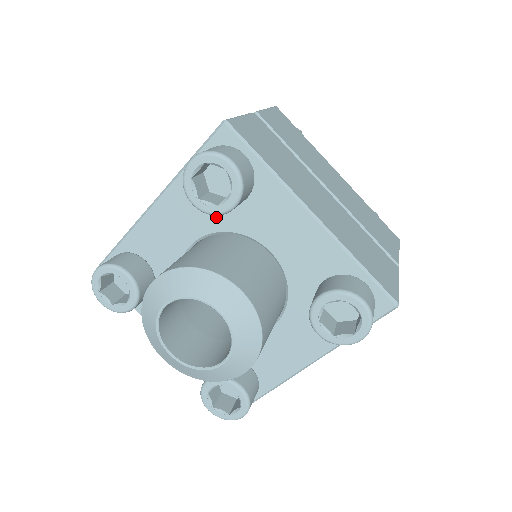
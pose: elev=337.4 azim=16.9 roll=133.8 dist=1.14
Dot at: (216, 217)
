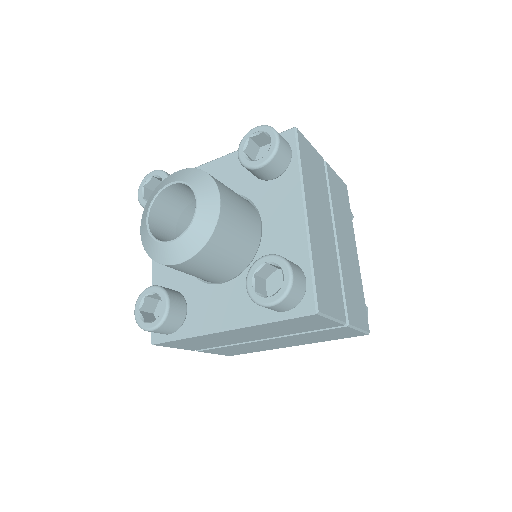
Dot at: occluded
